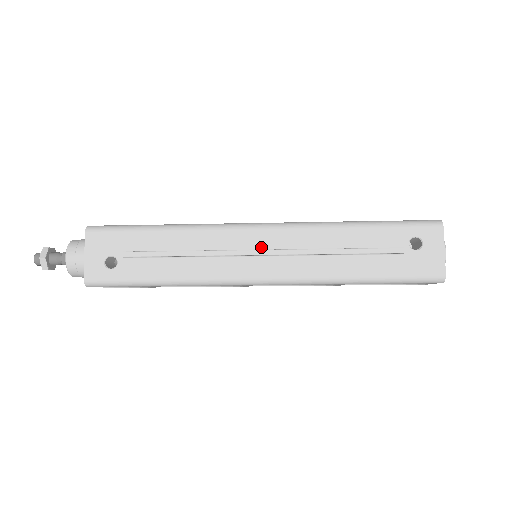
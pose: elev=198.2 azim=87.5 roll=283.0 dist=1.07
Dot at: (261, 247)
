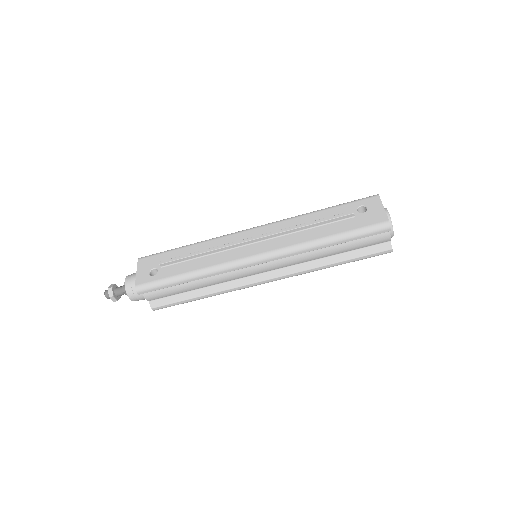
Dot at: occluded
